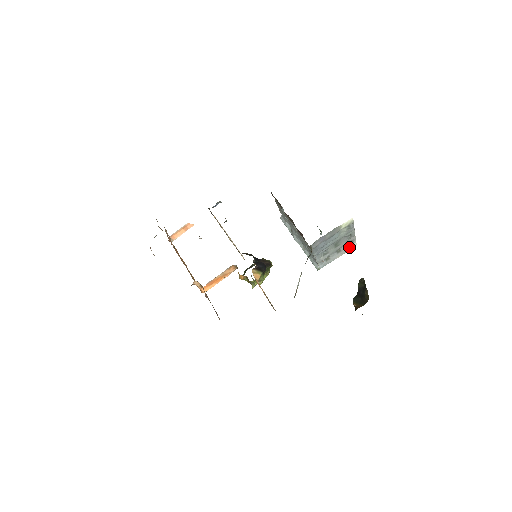
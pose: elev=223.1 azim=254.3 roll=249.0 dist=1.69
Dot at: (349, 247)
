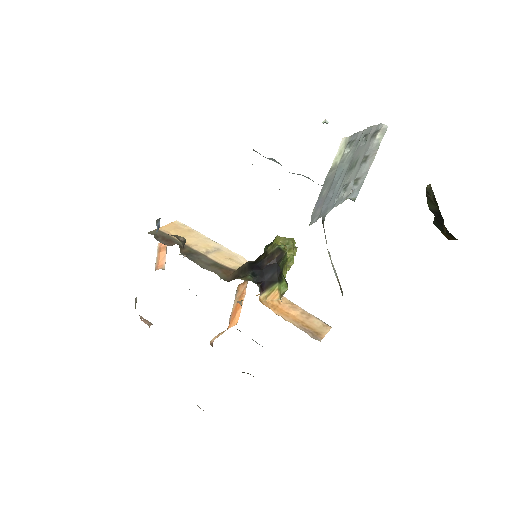
Dot at: (377, 139)
